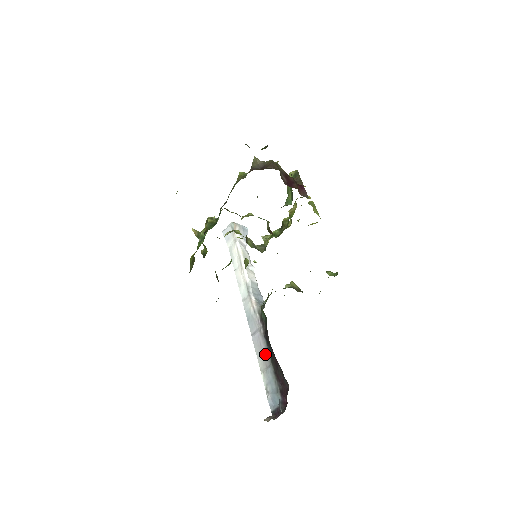
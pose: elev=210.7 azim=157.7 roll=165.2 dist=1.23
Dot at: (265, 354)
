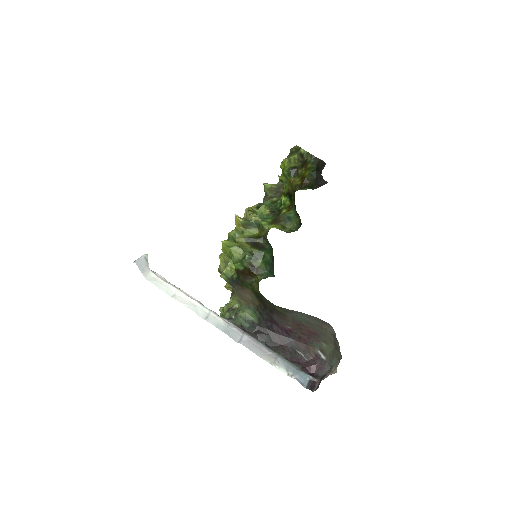
Dot at: (266, 350)
